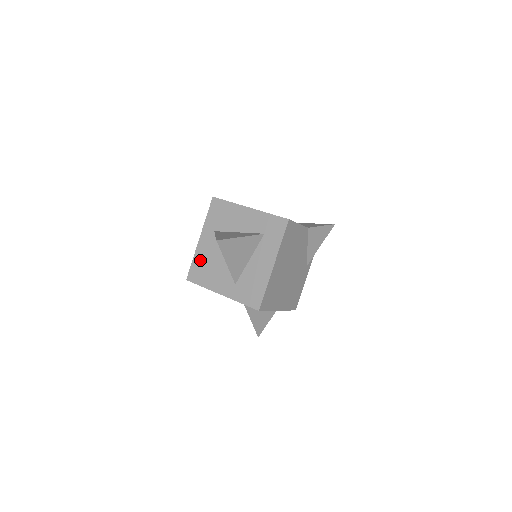
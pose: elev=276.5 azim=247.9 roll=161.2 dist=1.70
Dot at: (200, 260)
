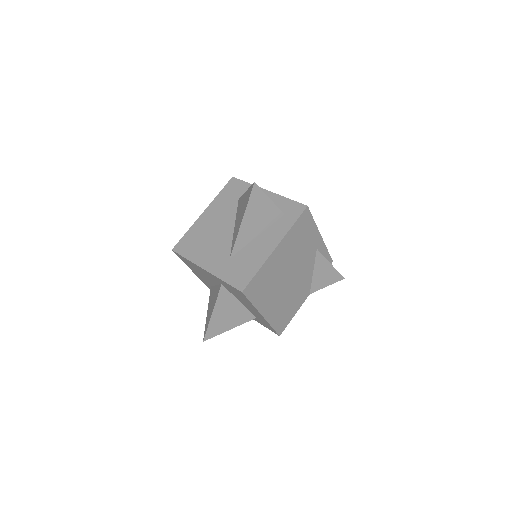
Dot at: (194, 266)
